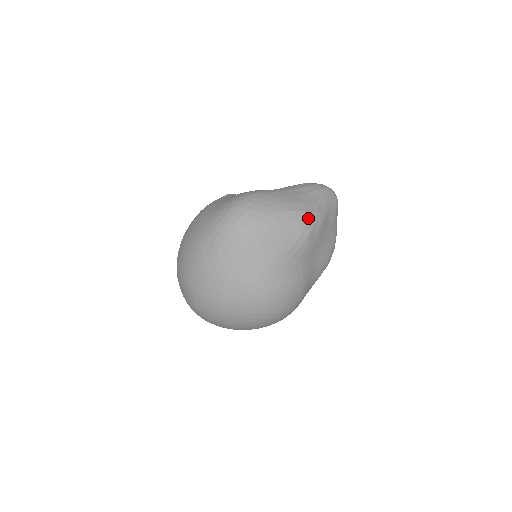
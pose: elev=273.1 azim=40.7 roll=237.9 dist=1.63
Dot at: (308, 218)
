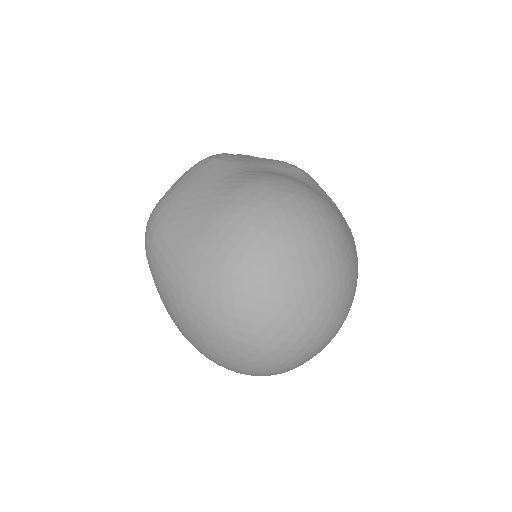
Dot at: occluded
